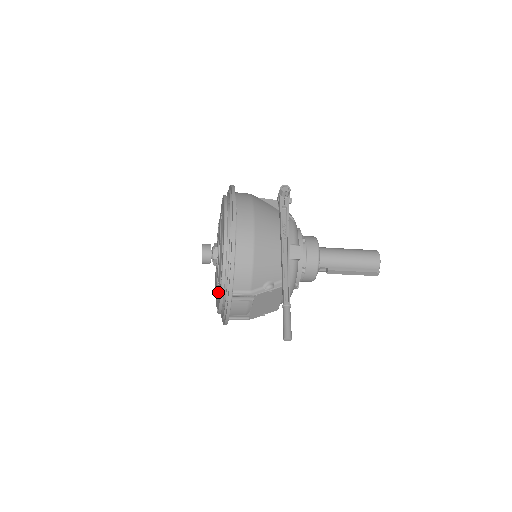
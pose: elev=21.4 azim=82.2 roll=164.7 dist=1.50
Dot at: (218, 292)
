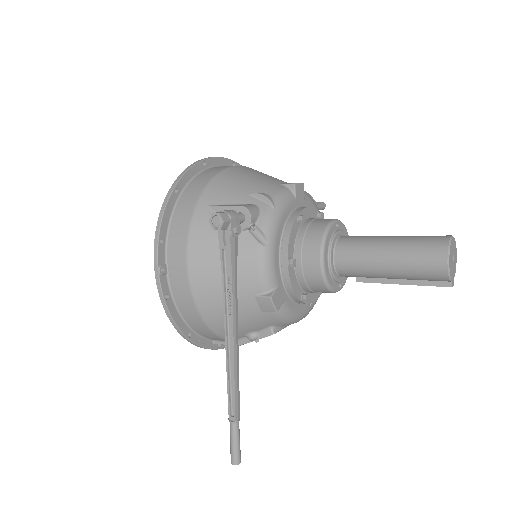
Dot at: occluded
